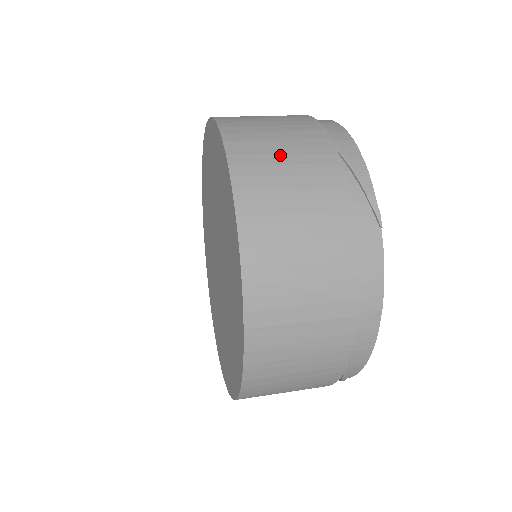
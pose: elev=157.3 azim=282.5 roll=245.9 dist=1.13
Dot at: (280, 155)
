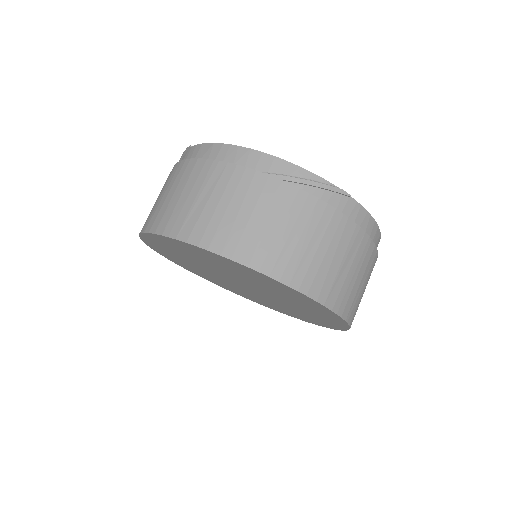
Dot at: (268, 228)
